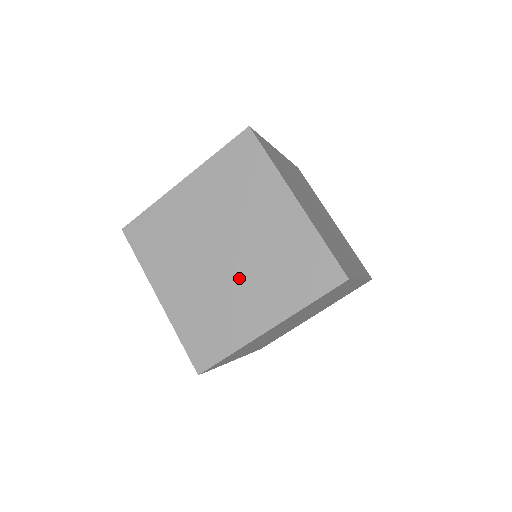
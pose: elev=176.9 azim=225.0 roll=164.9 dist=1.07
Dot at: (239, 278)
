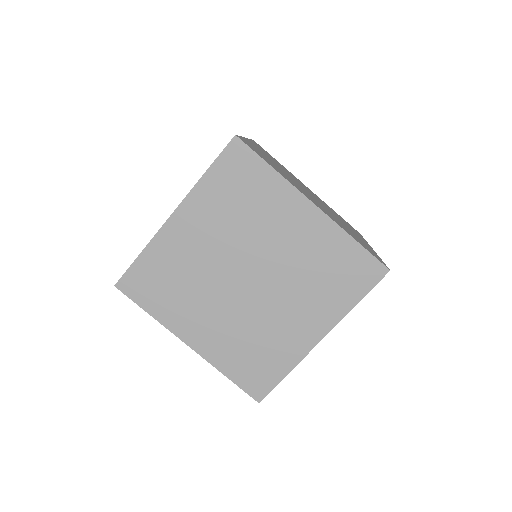
Dot at: (274, 300)
